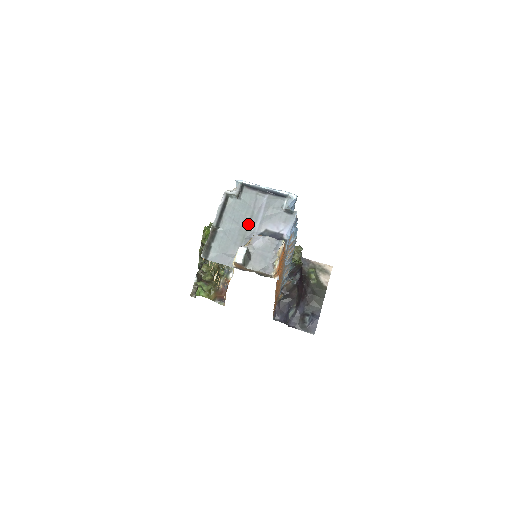
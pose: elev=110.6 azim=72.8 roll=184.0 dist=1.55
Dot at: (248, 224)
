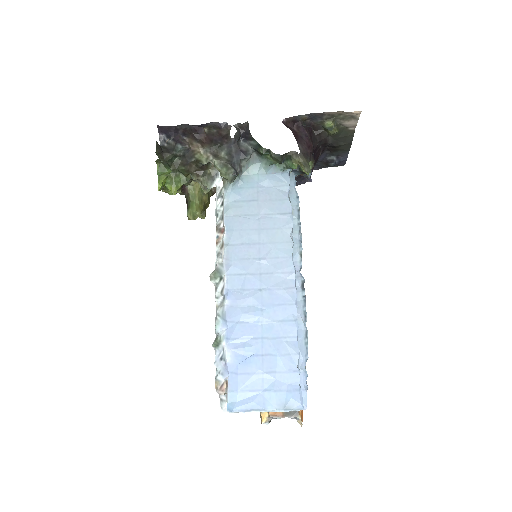
Dot at: occluded
